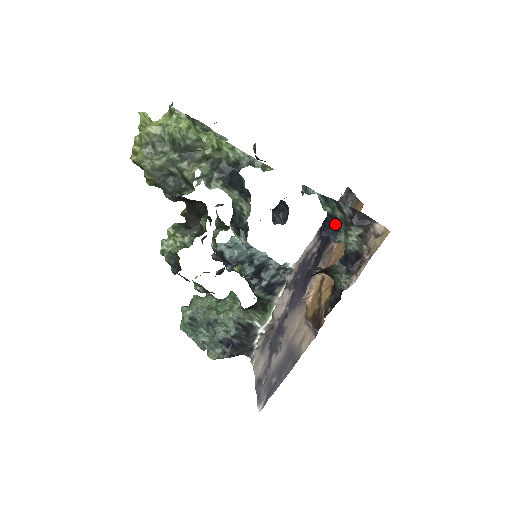
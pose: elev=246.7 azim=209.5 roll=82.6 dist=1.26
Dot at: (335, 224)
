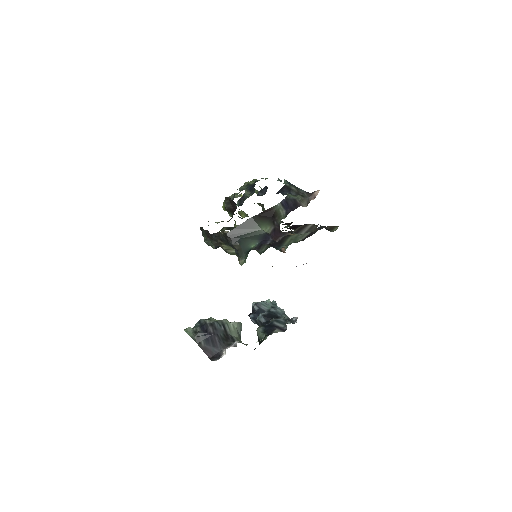
Dot at: (288, 191)
